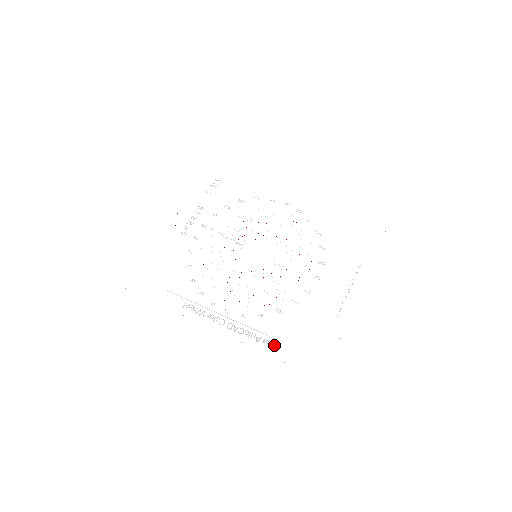
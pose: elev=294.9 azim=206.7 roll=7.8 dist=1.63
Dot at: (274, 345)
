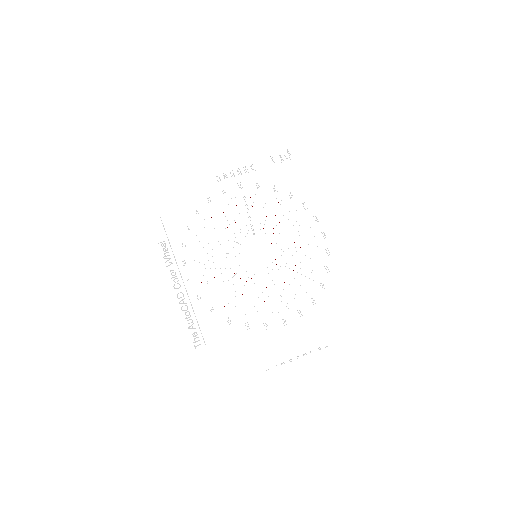
Dot at: occluded
